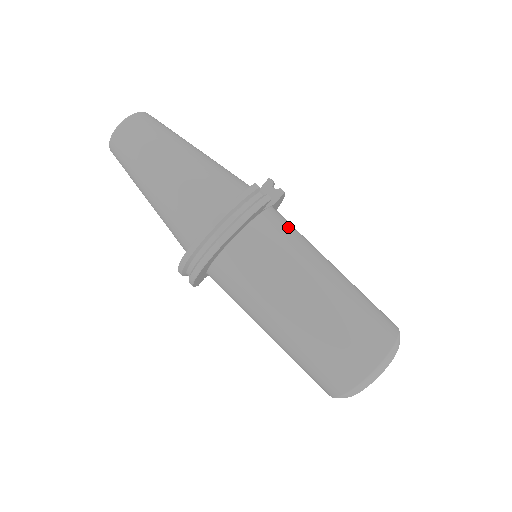
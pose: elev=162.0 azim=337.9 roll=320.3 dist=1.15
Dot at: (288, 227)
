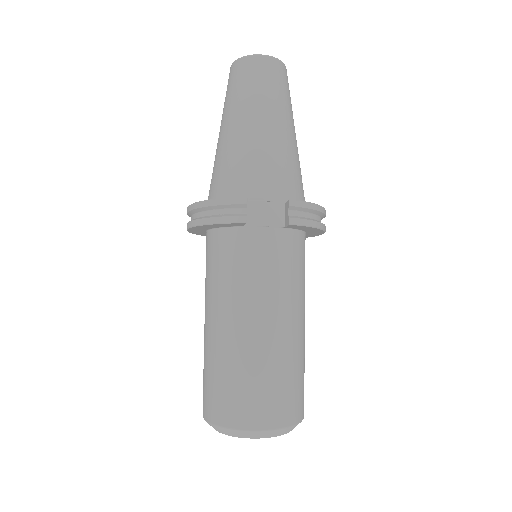
Dot at: (263, 258)
